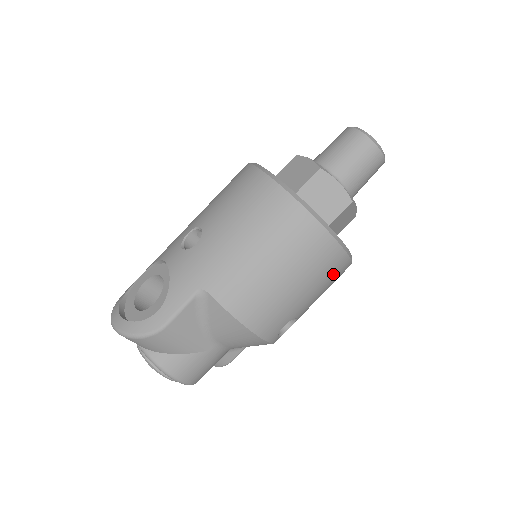
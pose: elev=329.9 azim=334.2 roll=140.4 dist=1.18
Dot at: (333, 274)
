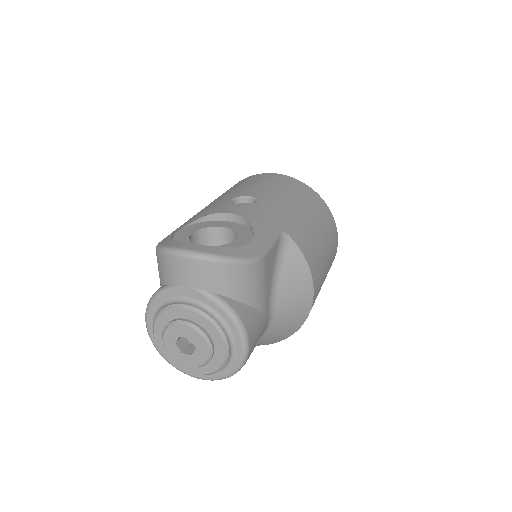
Dot at: occluded
